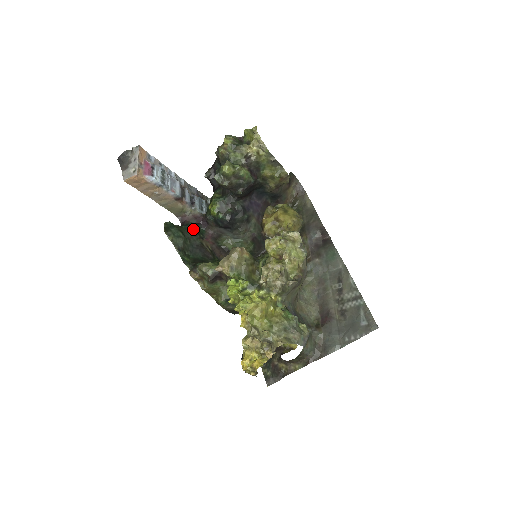
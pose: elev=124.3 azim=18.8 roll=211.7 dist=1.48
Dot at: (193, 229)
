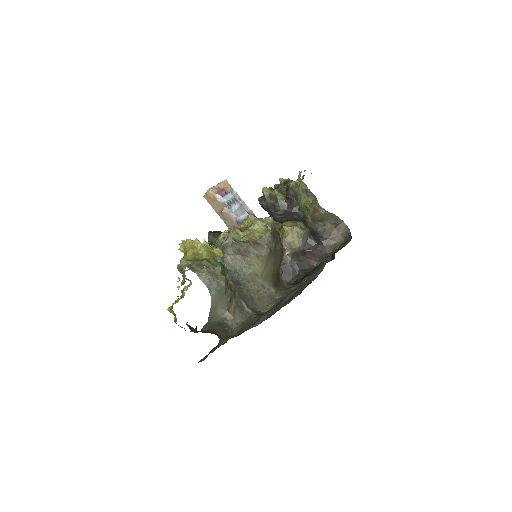
Dot at: occluded
